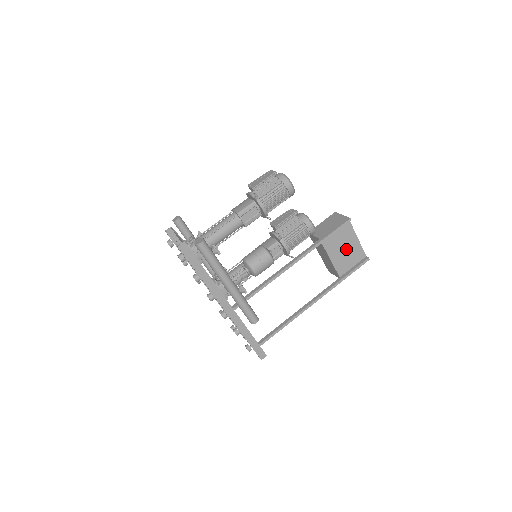
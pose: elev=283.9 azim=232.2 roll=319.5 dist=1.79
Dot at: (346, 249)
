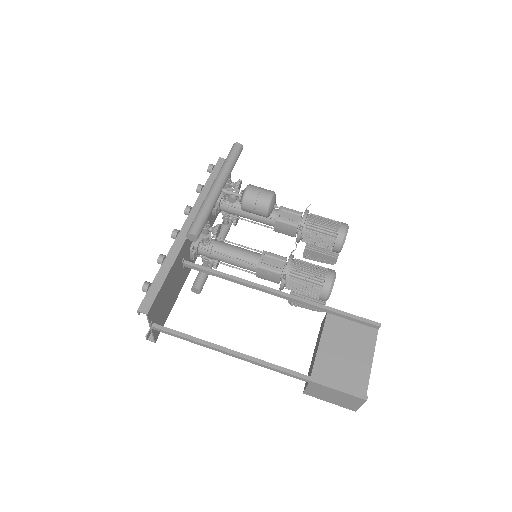
Dot at: (348, 356)
